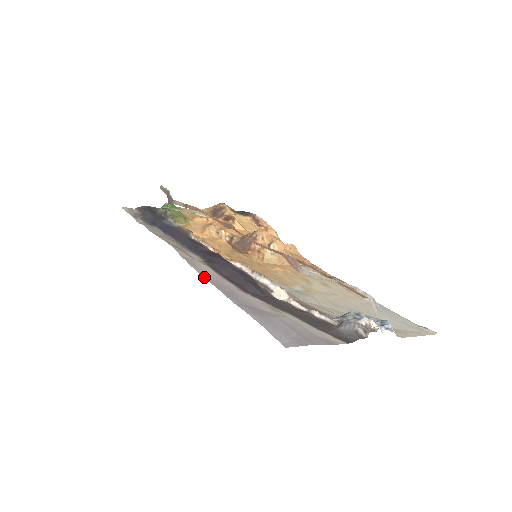
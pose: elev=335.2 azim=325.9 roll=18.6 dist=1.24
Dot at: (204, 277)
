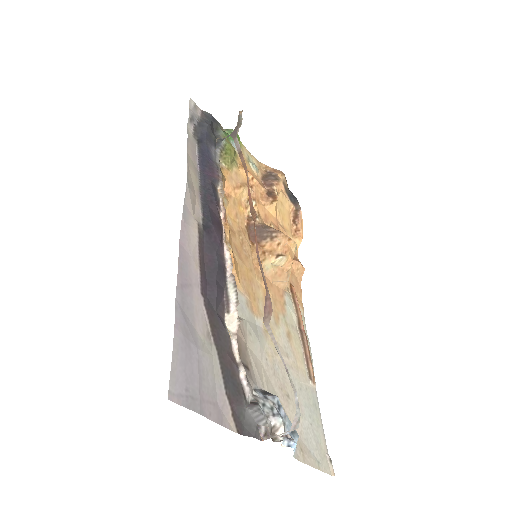
Dot at: (180, 244)
